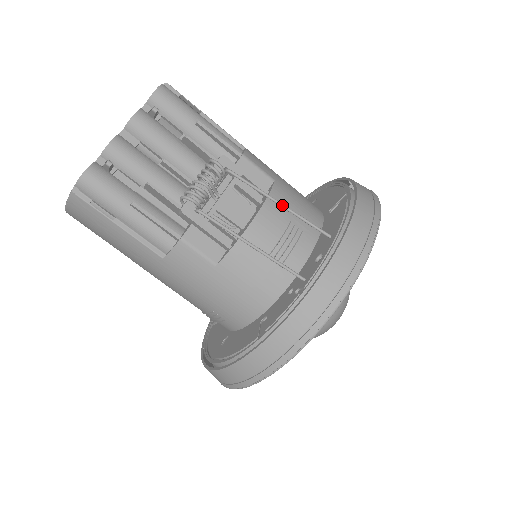
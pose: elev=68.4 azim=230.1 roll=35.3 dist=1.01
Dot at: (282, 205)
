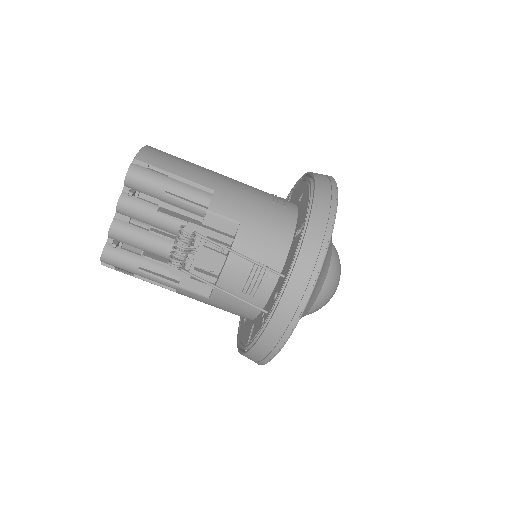
Dot at: occluded
